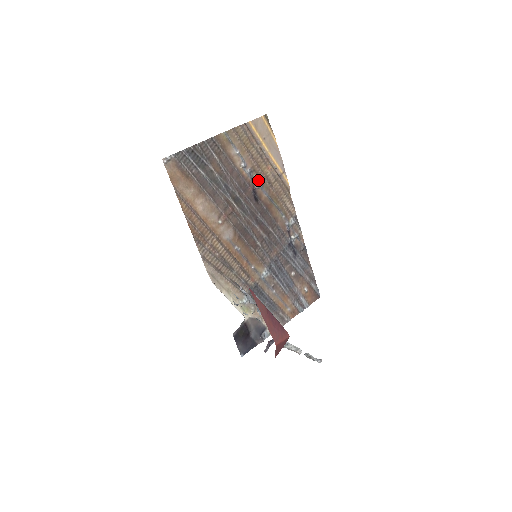
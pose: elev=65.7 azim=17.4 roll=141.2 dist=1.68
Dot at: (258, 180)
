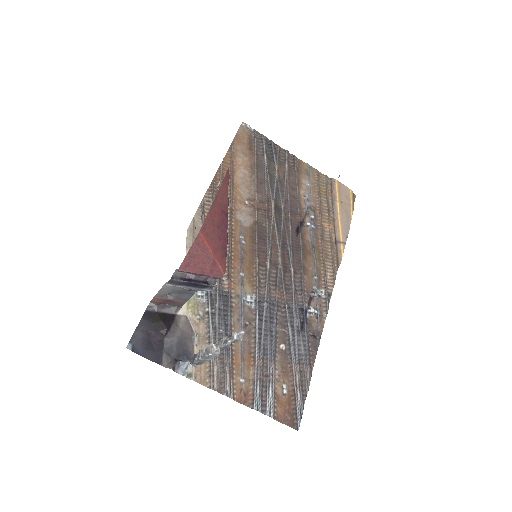
Dot at: (312, 221)
